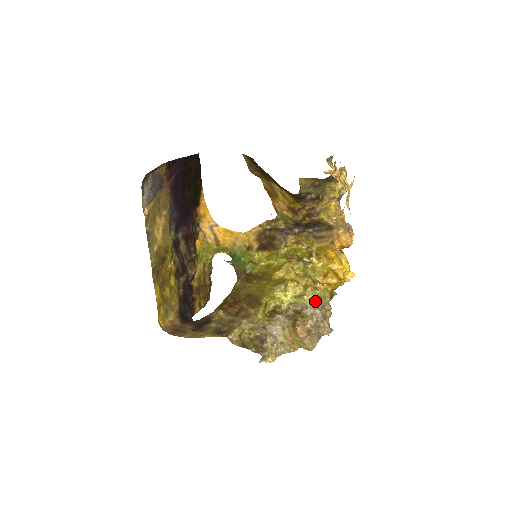
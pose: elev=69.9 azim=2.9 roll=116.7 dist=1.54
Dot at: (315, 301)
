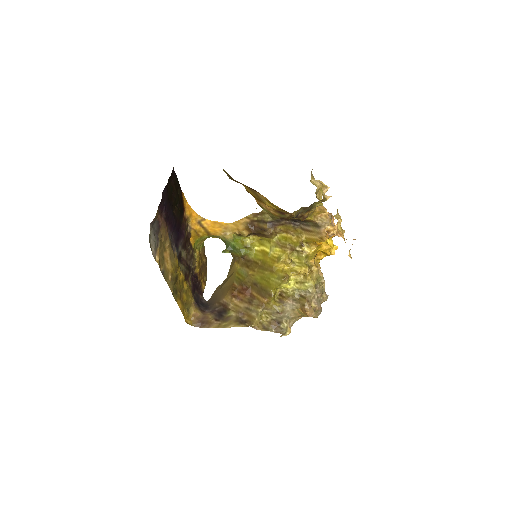
Dot at: (315, 285)
